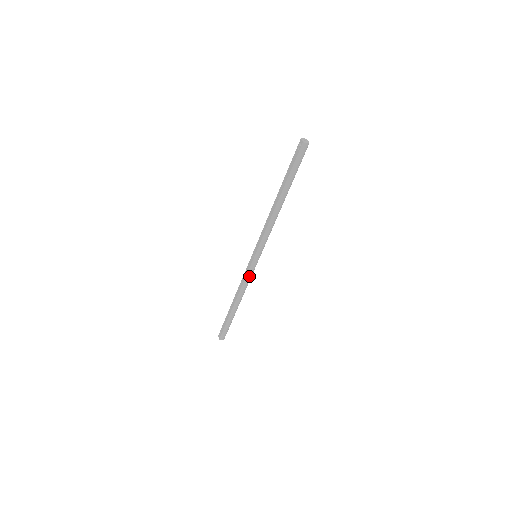
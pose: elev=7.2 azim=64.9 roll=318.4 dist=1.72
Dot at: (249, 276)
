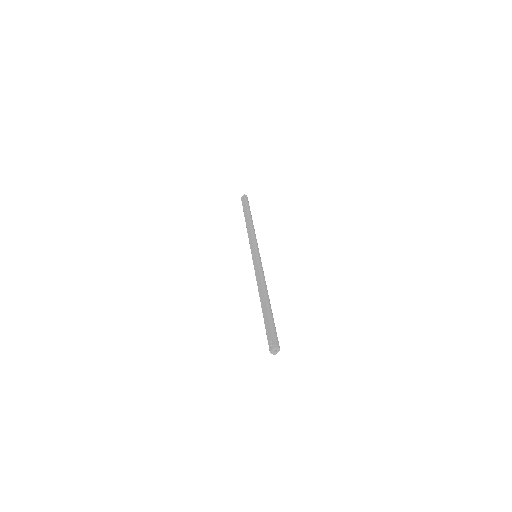
Dot at: (261, 268)
